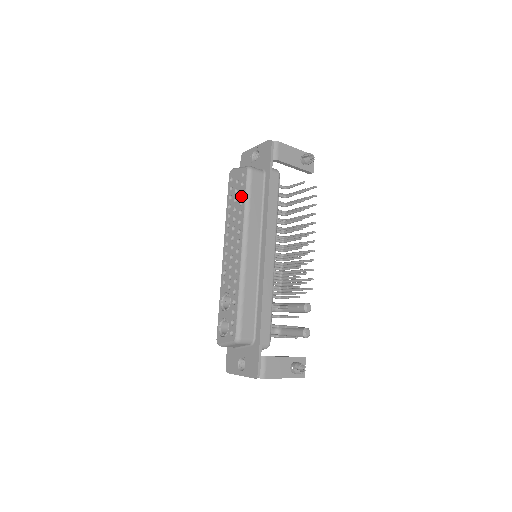
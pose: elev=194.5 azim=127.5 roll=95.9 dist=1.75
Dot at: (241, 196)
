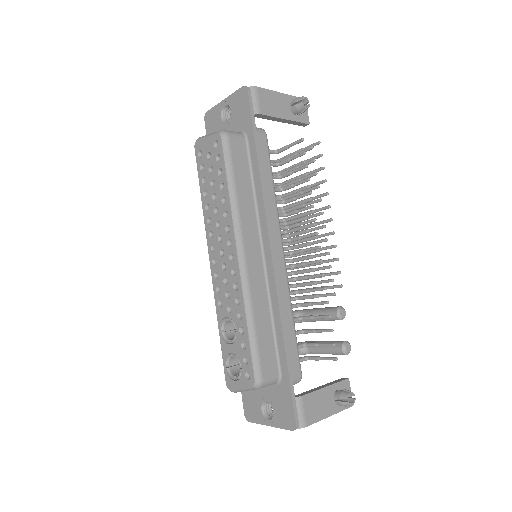
Dot at: (220, 176)
